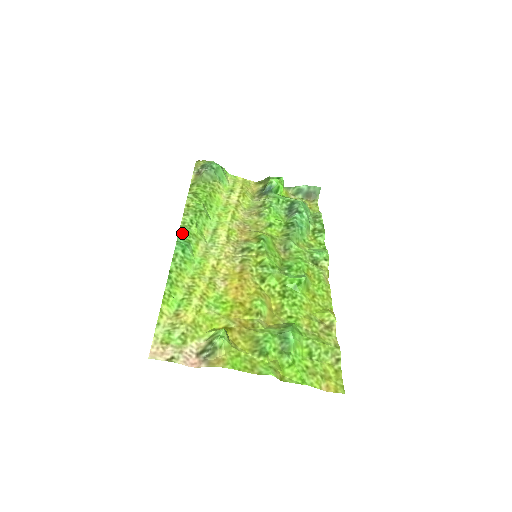
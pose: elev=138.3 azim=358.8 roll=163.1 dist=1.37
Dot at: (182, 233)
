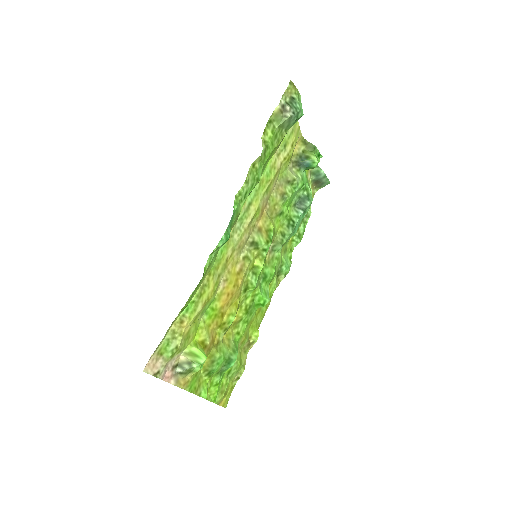
Dot at: (234, 214)
